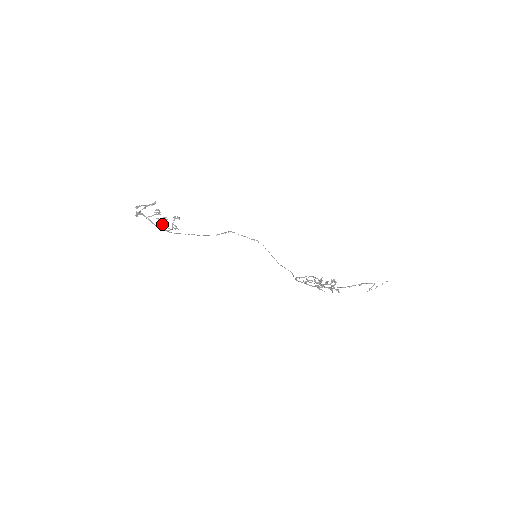
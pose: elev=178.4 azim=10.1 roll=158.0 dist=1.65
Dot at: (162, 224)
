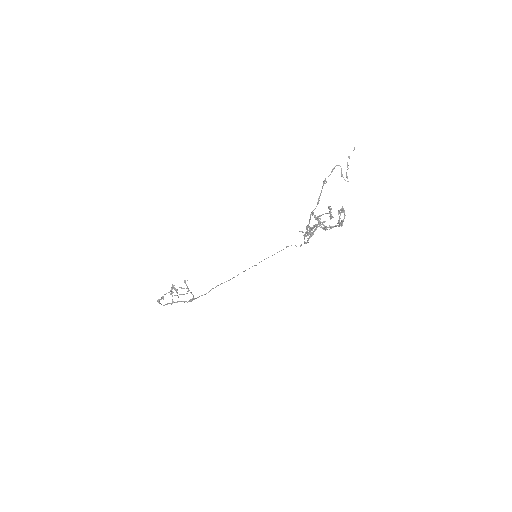
Dot at: (177, 295)
